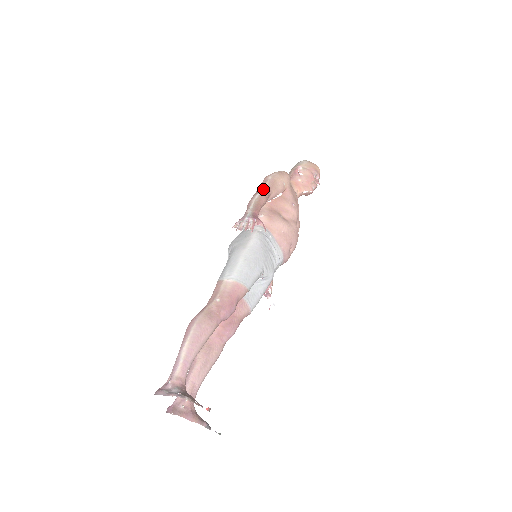
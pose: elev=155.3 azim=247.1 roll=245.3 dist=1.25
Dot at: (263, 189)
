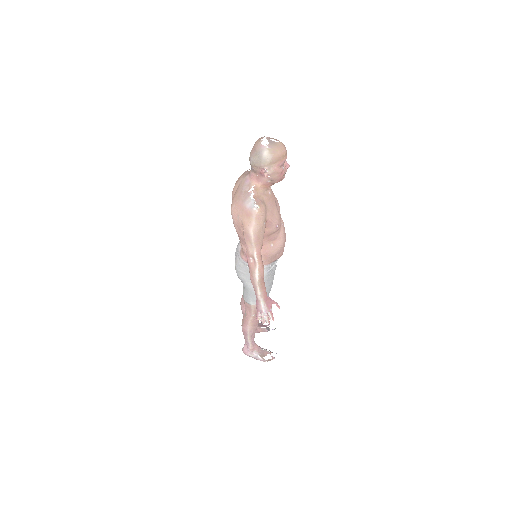
Dot at: (256, 262)
